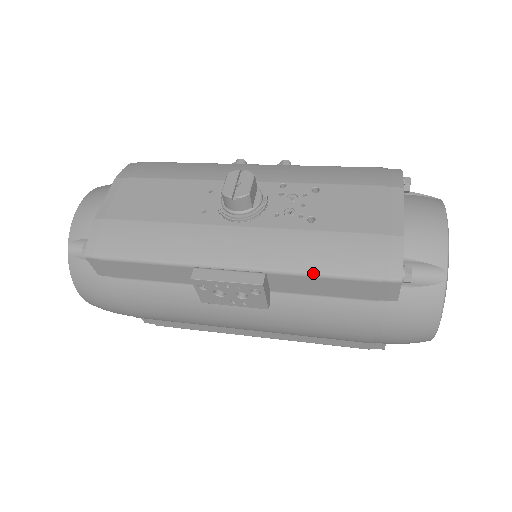
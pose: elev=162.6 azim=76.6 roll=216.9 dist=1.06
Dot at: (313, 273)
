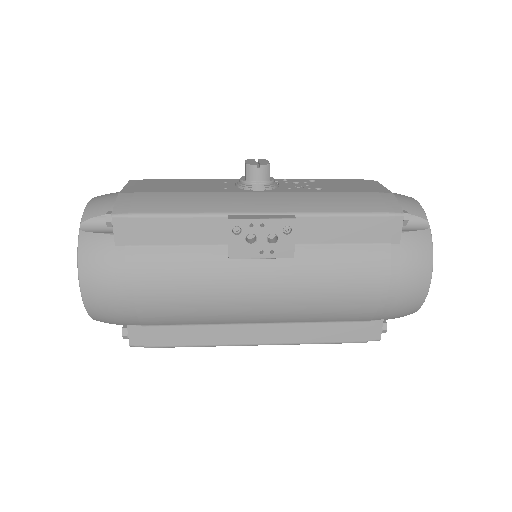
Dot at: (334, 213)
